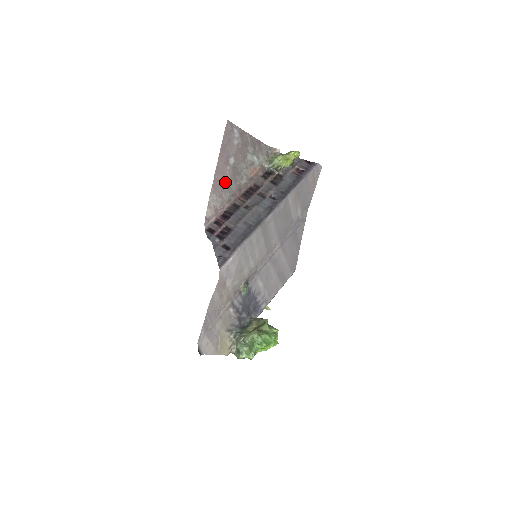
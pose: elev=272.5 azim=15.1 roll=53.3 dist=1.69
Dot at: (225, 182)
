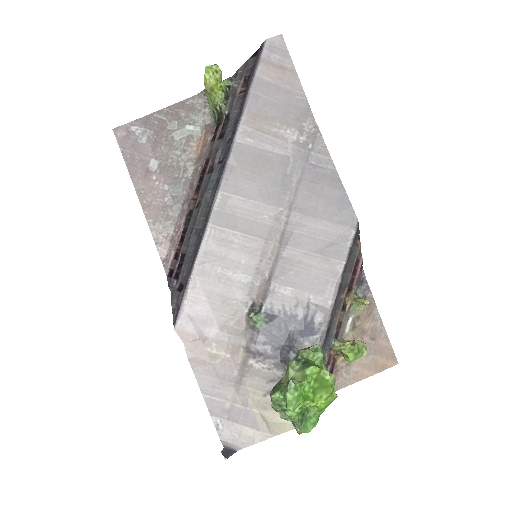
Dot at: (162, 197)
